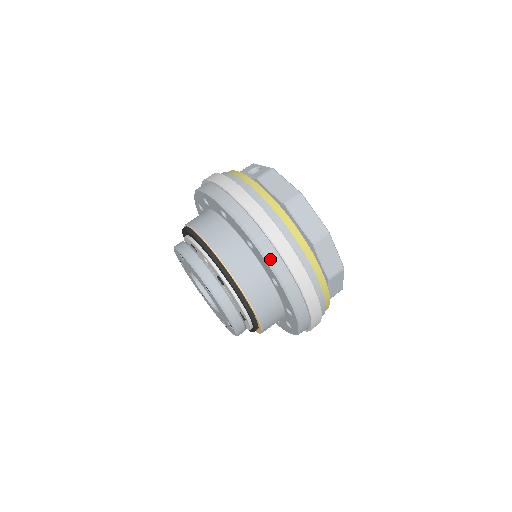
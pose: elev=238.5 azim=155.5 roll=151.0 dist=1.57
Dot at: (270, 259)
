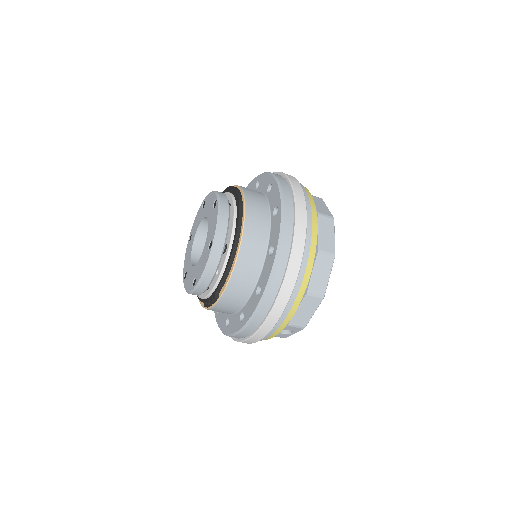
Dot at: (283, 187)
